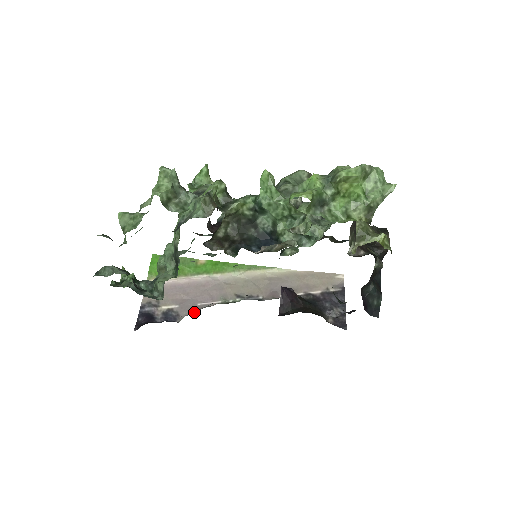
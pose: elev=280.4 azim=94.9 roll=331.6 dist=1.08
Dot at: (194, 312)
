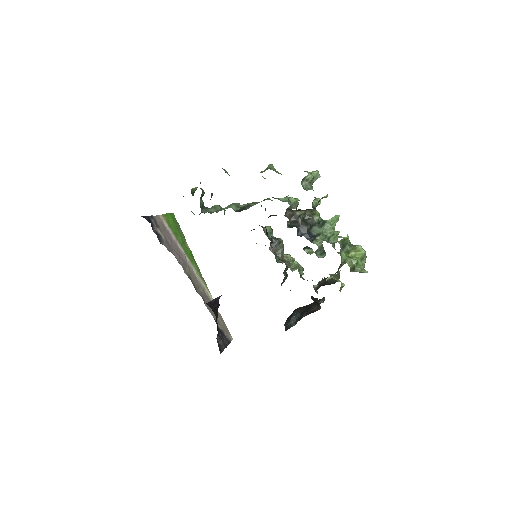
Dot at: (170, 251)
